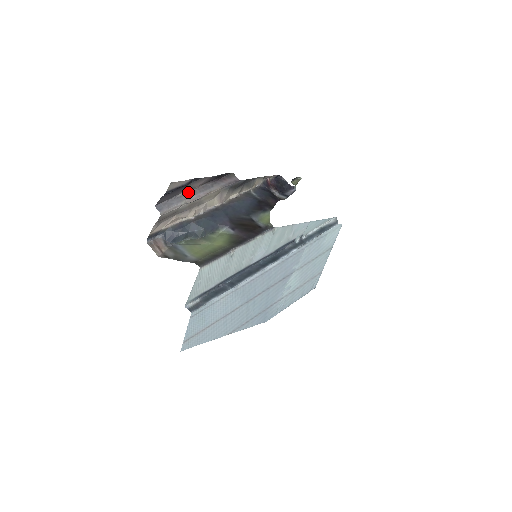
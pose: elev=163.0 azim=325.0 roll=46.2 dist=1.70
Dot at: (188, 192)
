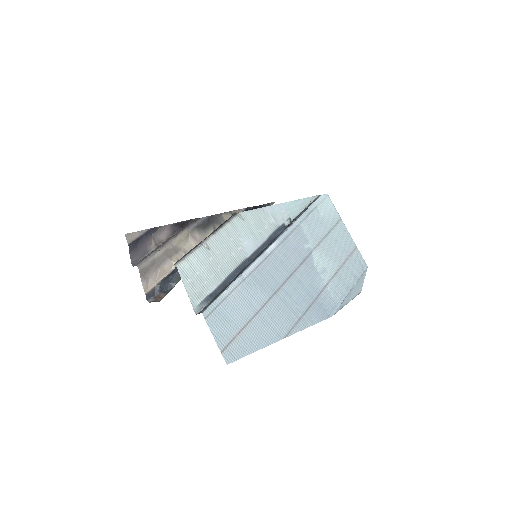
Dot at: (159, 246)
